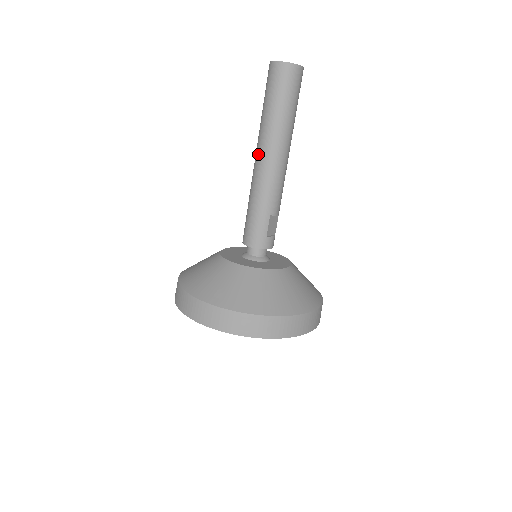
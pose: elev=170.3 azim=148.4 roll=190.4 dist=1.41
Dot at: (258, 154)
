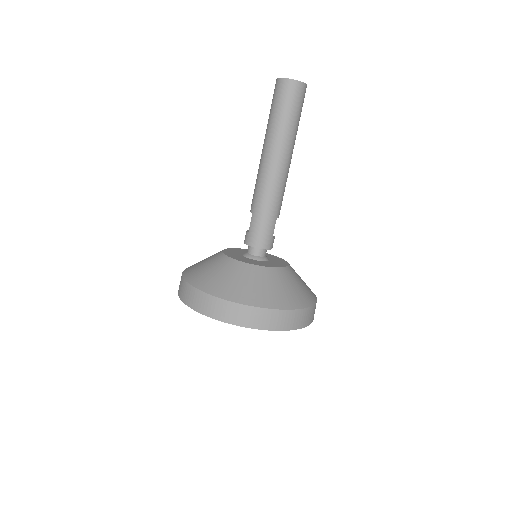
Dot at: (269, 162)
